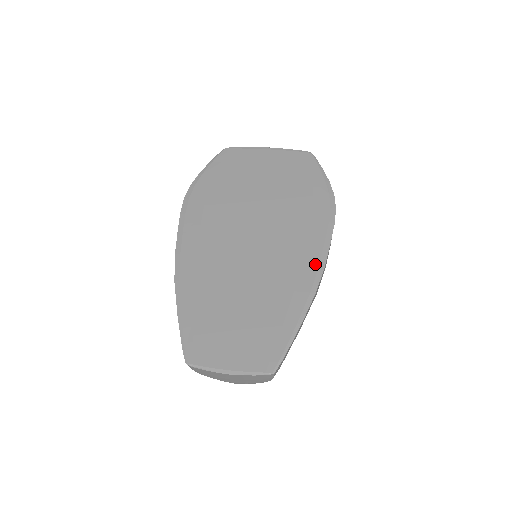
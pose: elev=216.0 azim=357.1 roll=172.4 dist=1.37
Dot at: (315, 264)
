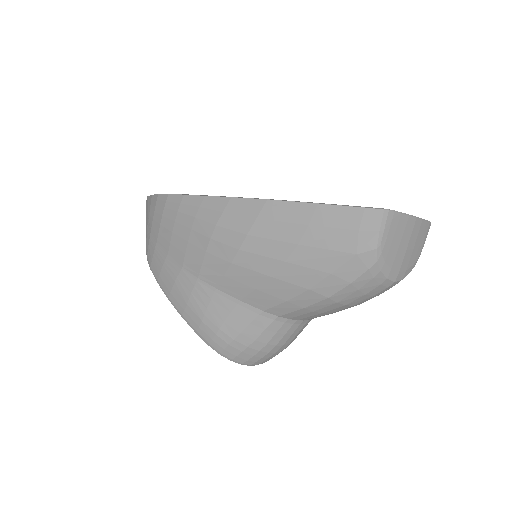
Dot at: occluded
